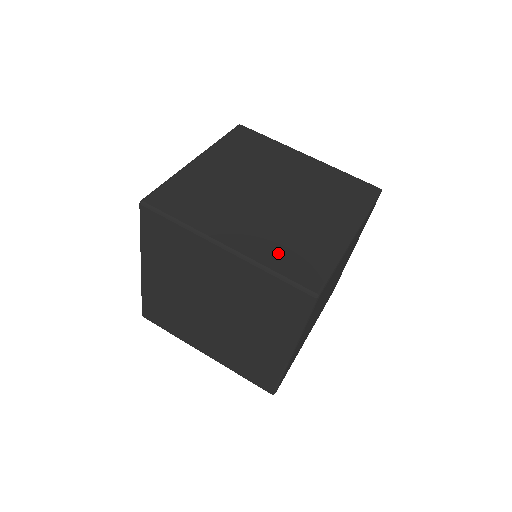
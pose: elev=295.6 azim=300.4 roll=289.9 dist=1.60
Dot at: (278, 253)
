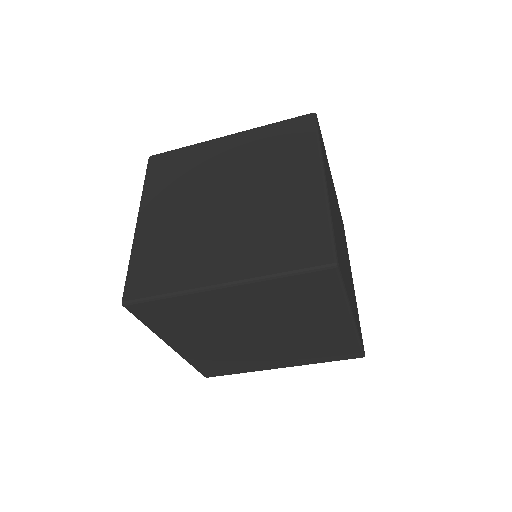
Dot at: occluded
